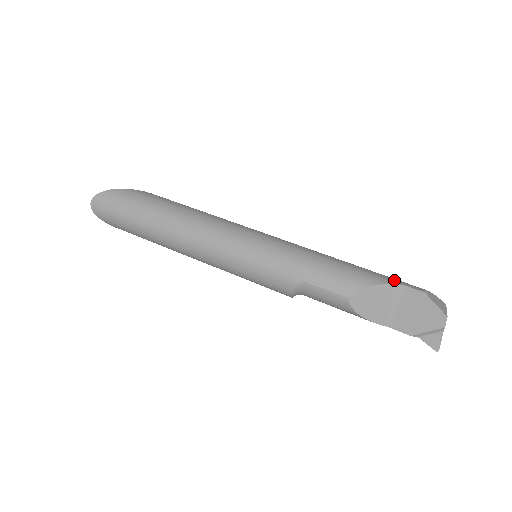
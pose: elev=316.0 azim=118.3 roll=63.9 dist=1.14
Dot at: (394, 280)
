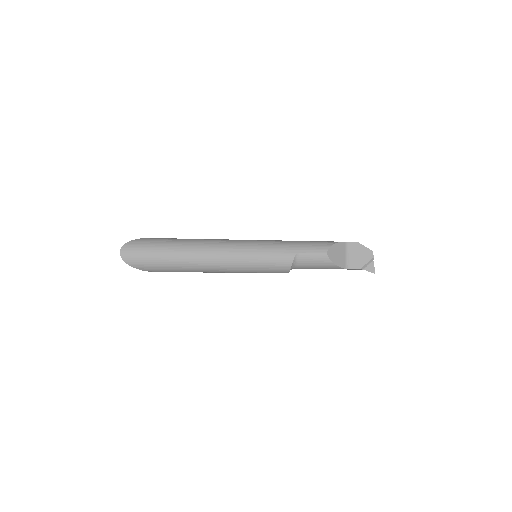
Dot at: occluded
